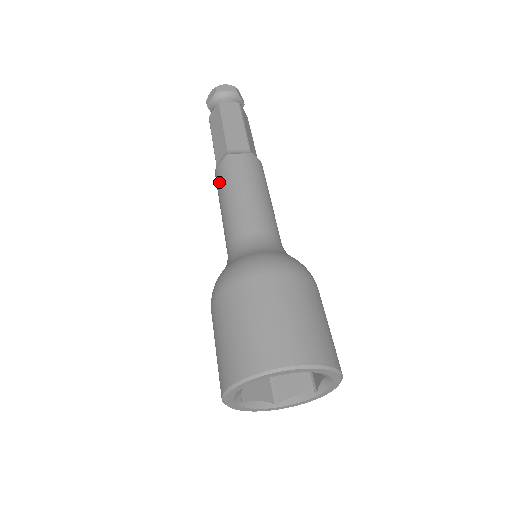
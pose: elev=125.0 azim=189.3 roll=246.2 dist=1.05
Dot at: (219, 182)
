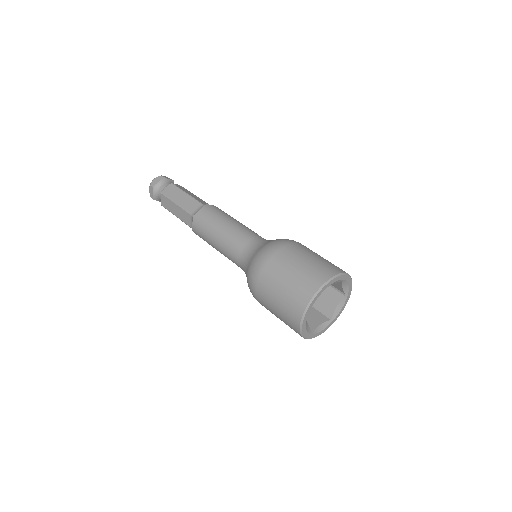
Dot at: (207, 219)
